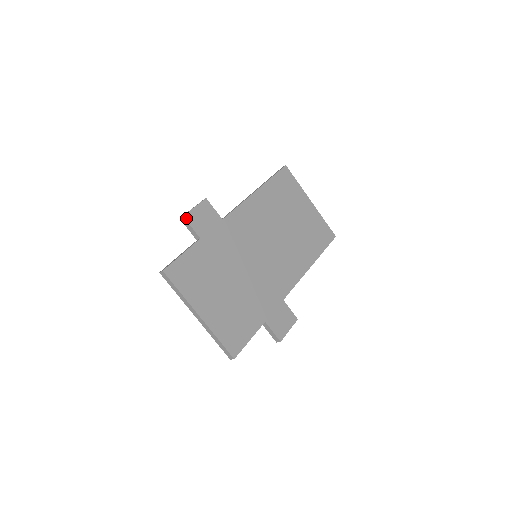
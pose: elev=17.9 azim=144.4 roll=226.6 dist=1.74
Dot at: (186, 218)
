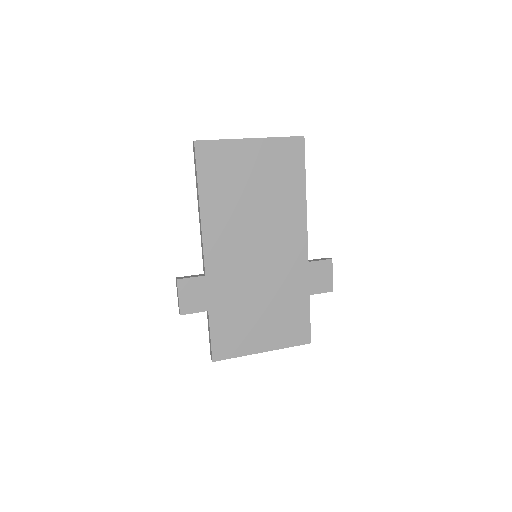
Dot at: (183, 313)
